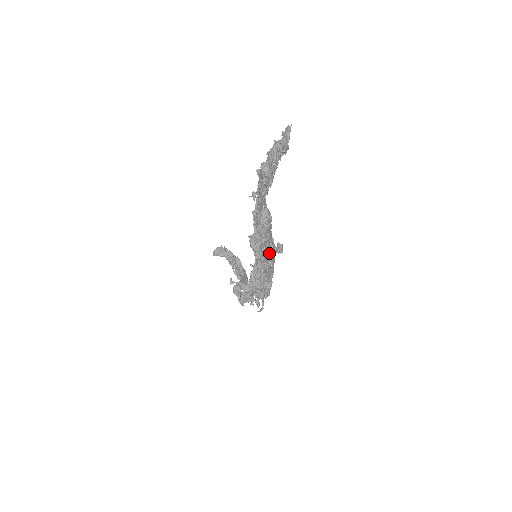
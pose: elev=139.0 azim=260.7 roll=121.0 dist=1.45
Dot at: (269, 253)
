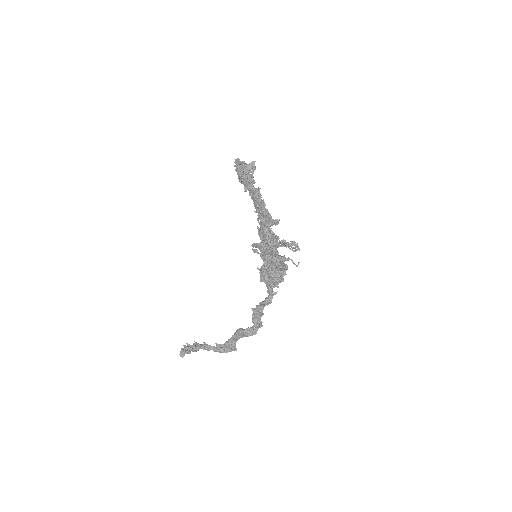
Dot at: occluded
